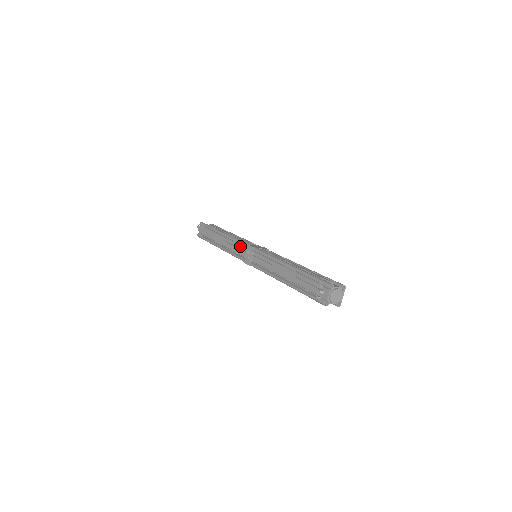
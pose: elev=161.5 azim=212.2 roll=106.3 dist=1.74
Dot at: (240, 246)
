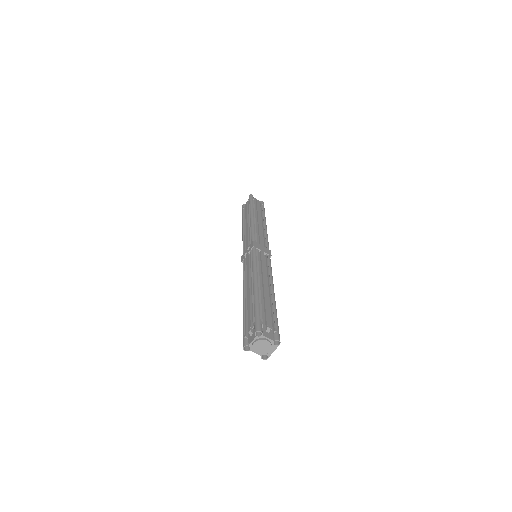
Dot at: (249, 237)
